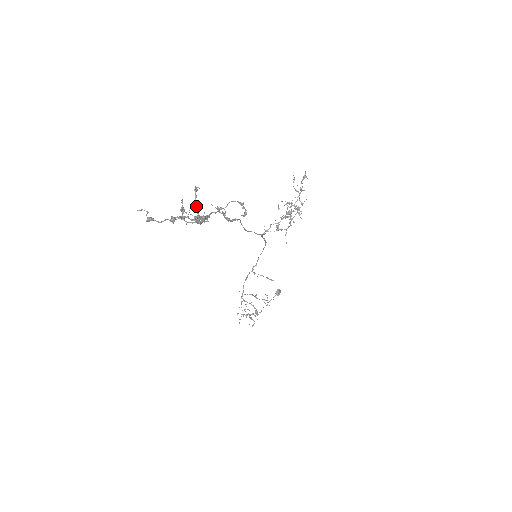
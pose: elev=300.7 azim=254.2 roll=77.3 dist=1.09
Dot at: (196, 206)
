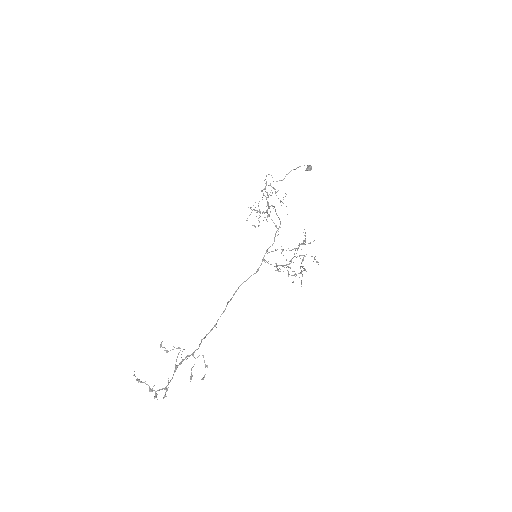
Dot at: (165, 394)
